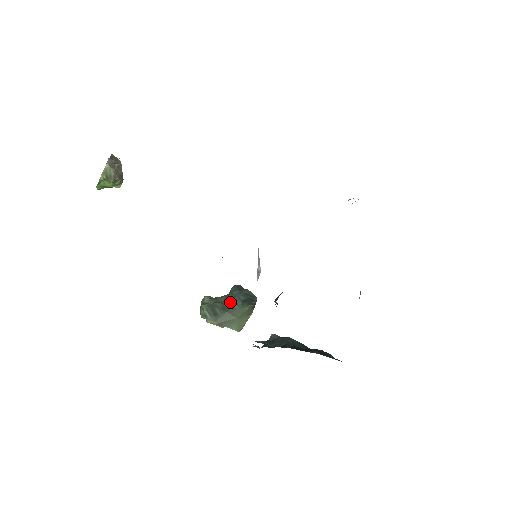
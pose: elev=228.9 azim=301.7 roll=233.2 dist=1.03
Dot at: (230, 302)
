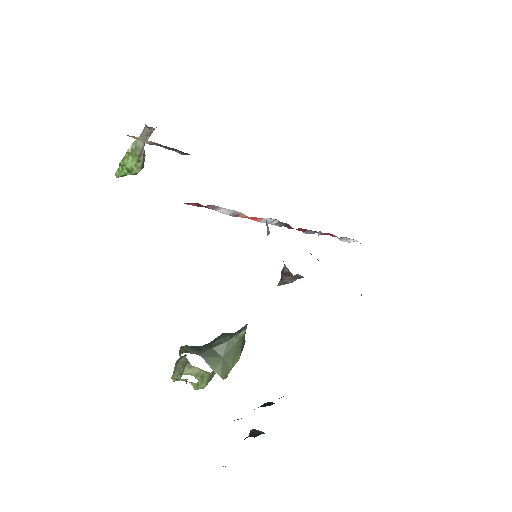
Dot at: (216, 340)
